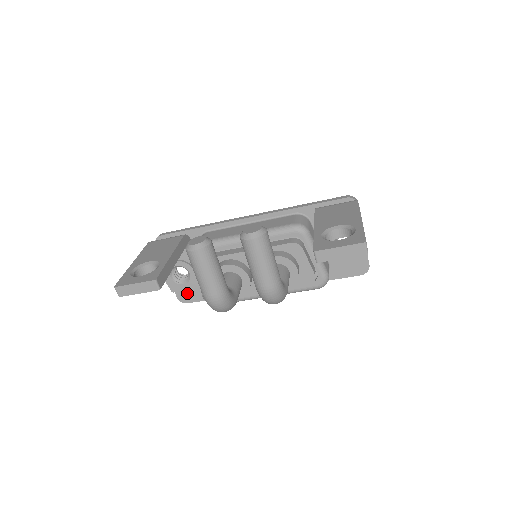
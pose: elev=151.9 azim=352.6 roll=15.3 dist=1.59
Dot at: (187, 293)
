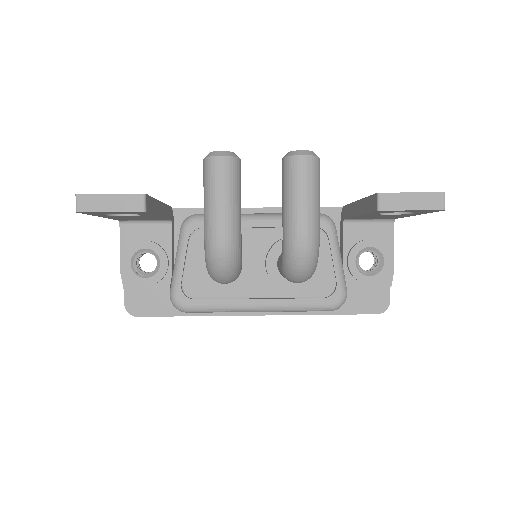
Dot at: (142, 300)
